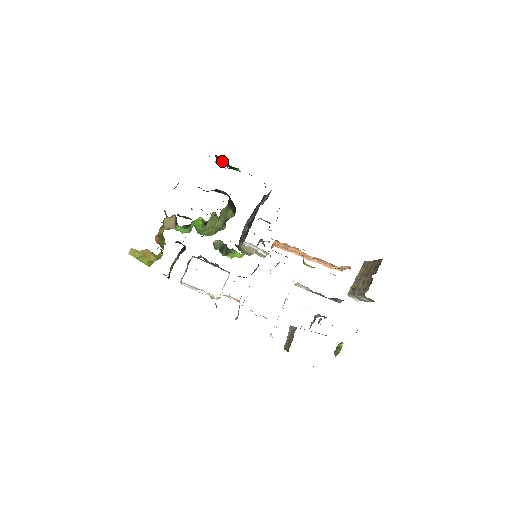
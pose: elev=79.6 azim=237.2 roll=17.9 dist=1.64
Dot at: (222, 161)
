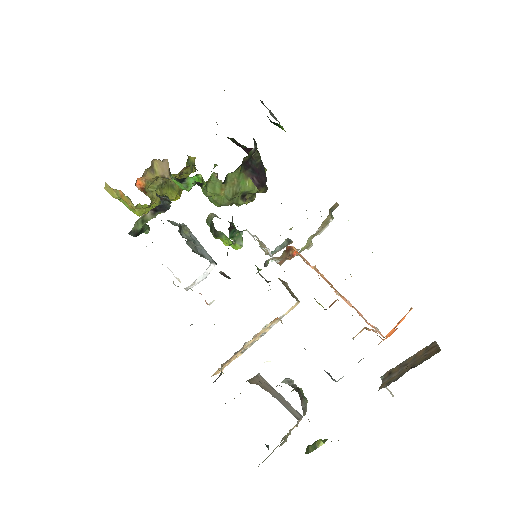
Dot at: occluded
